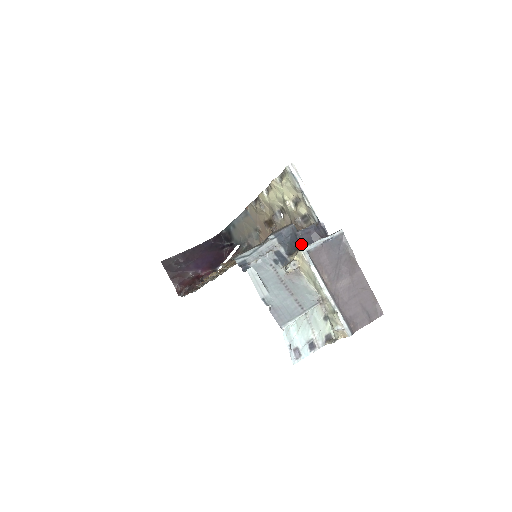
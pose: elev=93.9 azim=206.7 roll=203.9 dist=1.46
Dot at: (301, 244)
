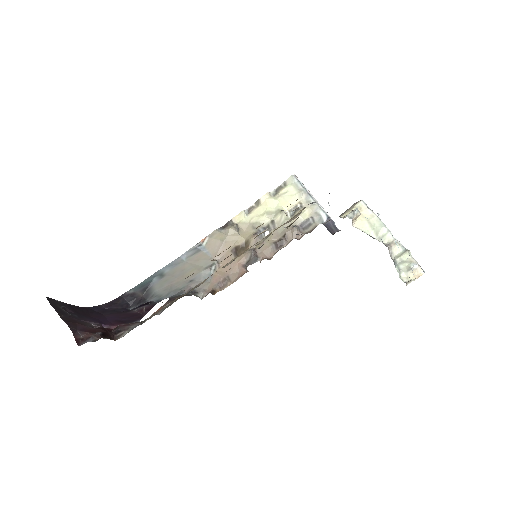
Dot at: occluded
